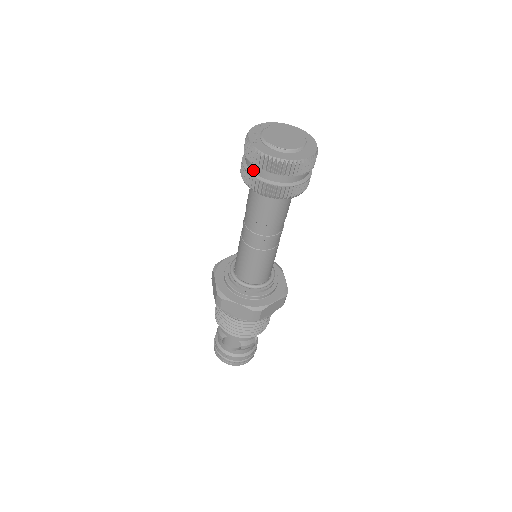
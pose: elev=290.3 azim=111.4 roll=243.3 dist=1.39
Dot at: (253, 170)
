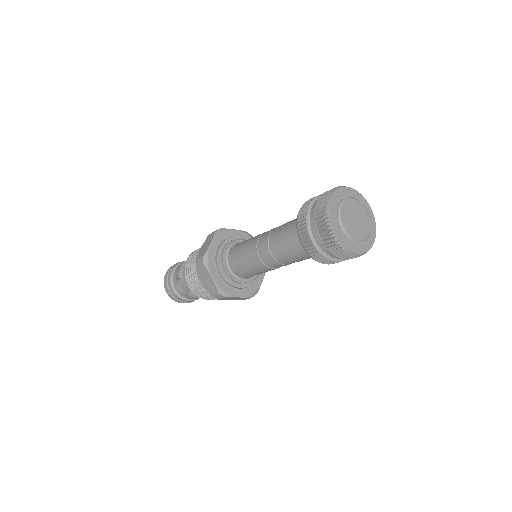
Dot at: (311, 222)
